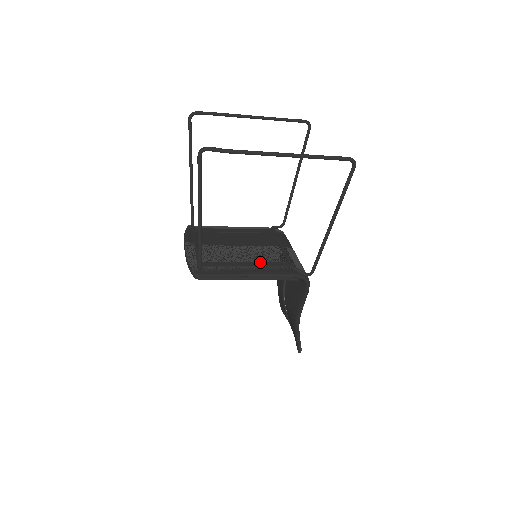
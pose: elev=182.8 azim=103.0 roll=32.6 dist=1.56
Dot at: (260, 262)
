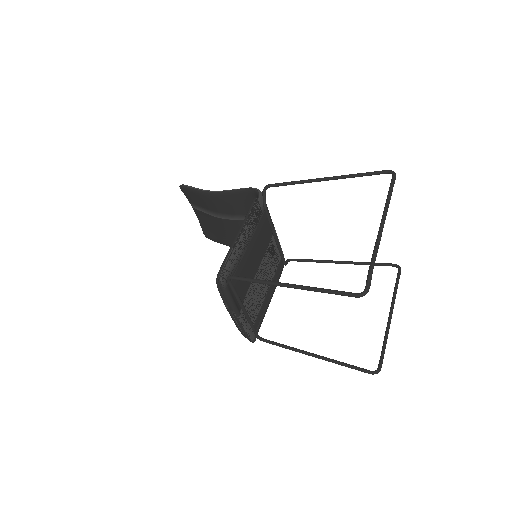
Dot at: (274, 280)
